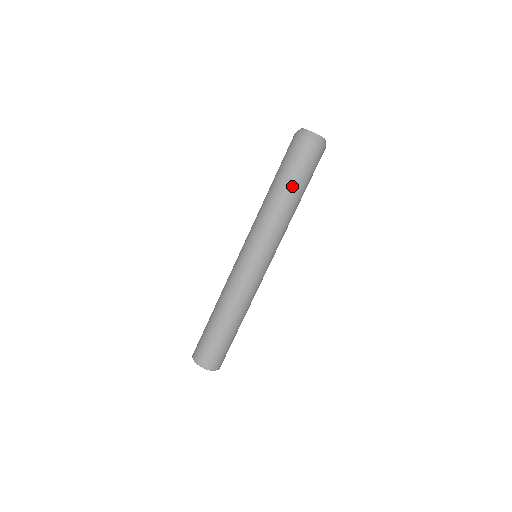
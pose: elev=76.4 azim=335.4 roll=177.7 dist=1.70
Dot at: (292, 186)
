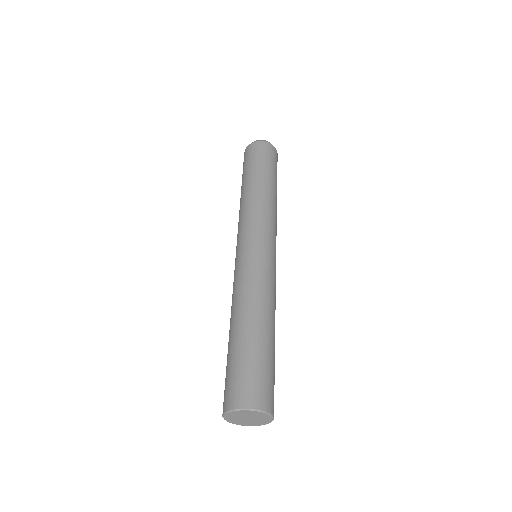
Dot at: (245, 179)
